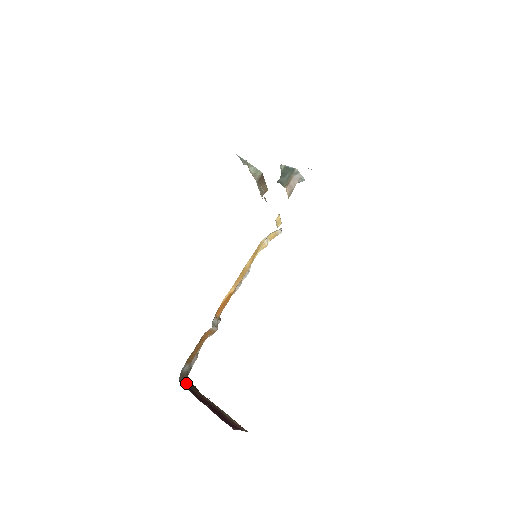
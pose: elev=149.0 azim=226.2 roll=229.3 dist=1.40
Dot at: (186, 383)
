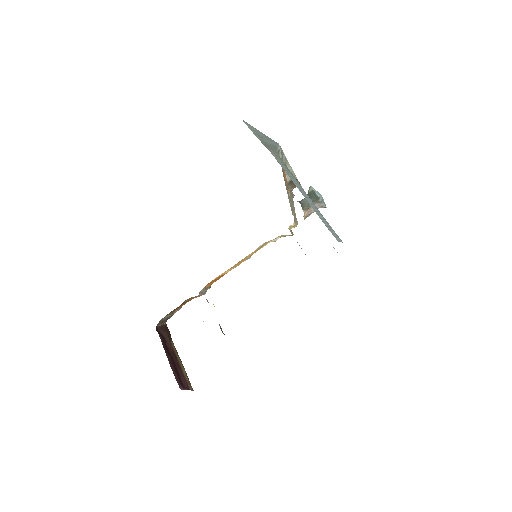
Dot at: (162, 329)
